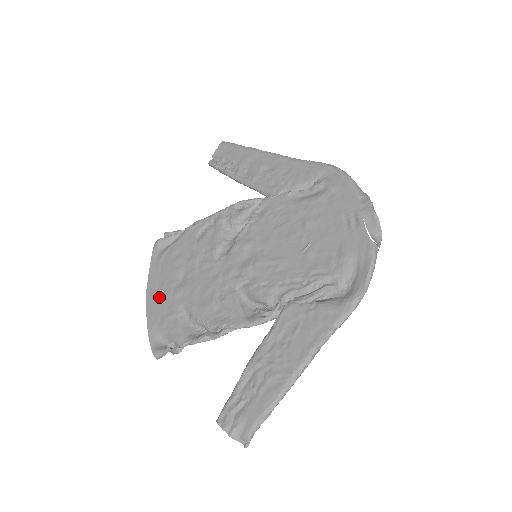
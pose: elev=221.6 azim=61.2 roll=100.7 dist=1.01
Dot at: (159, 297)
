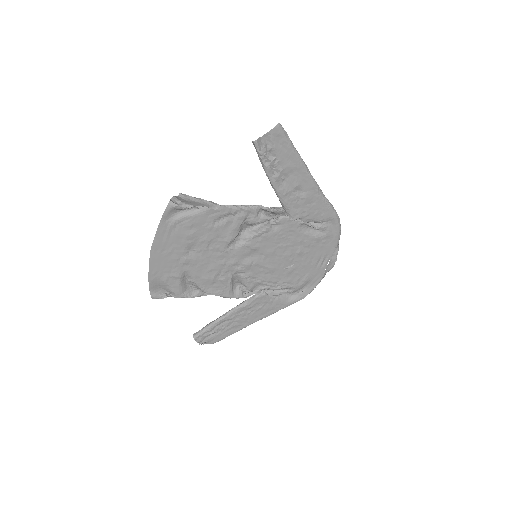
Dot at: (165, 259)
